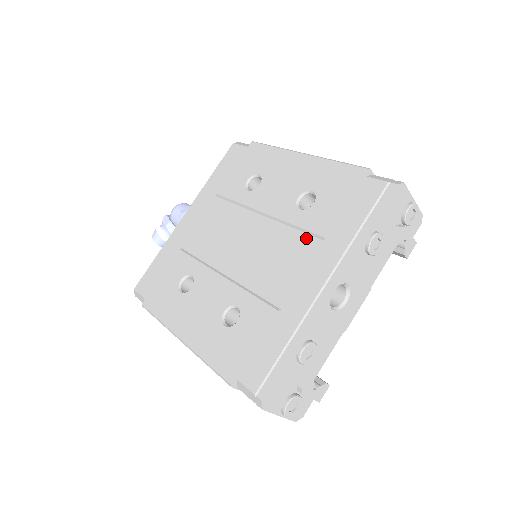
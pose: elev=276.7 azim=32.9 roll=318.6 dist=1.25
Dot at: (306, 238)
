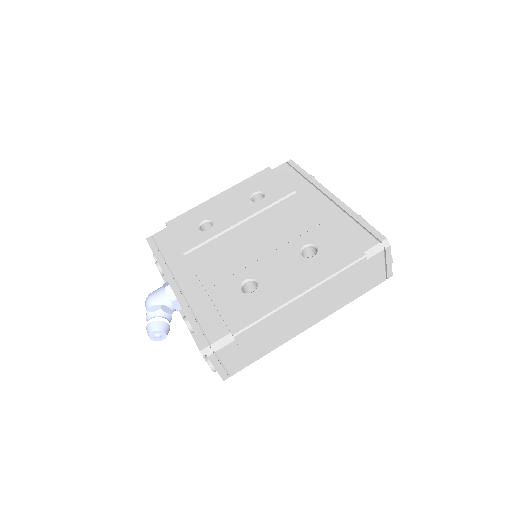
Dot at: (285, 201)
